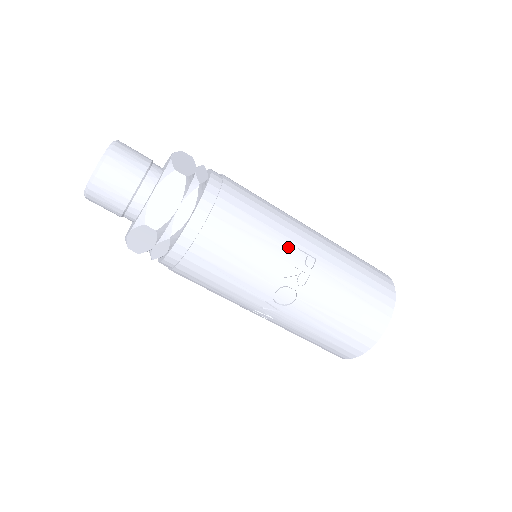
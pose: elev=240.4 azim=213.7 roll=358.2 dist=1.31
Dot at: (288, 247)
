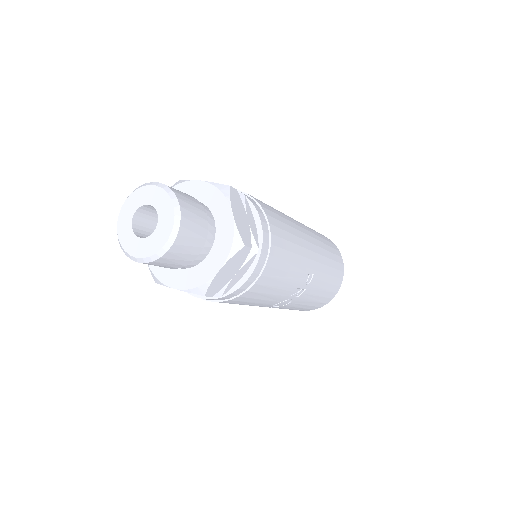
Dot at: (301, 275)
